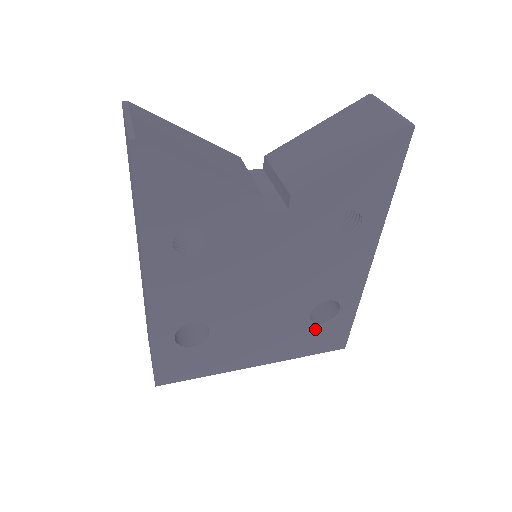
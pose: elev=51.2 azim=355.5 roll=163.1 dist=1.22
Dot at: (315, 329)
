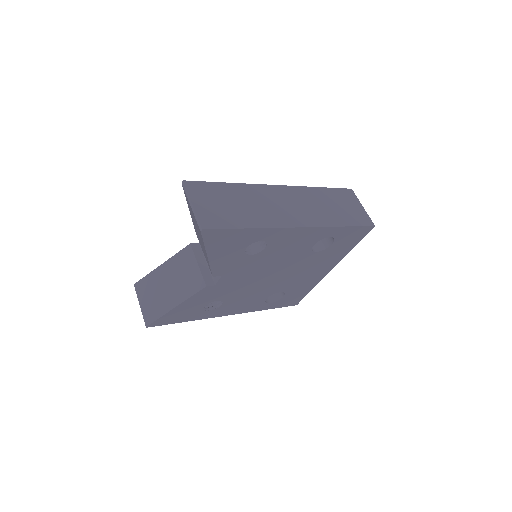
Dot at: (333, 247)
